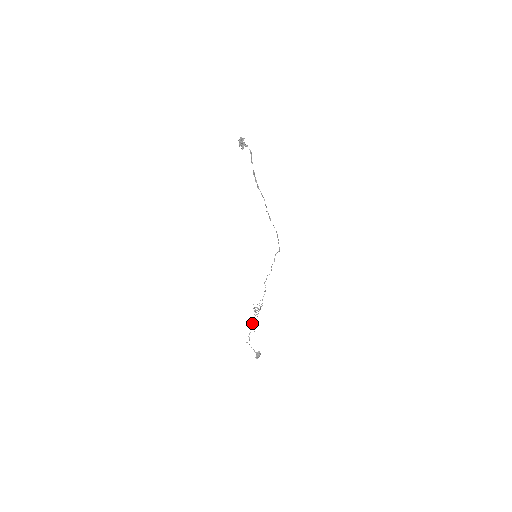
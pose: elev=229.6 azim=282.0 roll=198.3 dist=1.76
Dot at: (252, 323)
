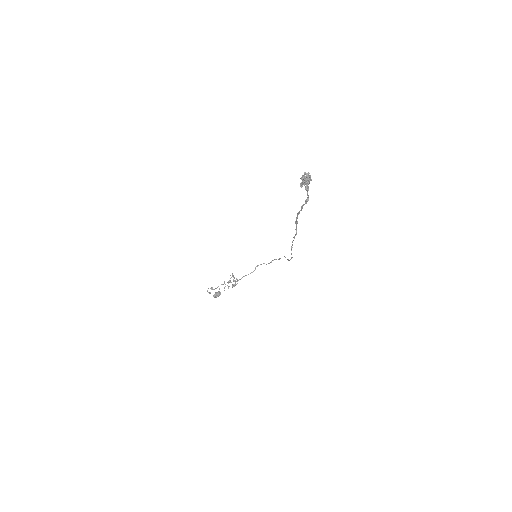
Dot at: occluded
